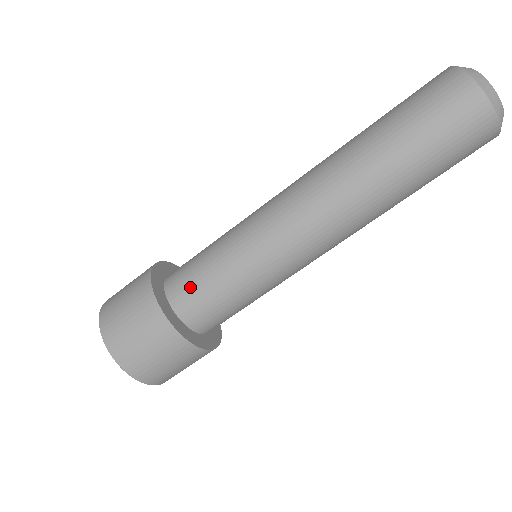
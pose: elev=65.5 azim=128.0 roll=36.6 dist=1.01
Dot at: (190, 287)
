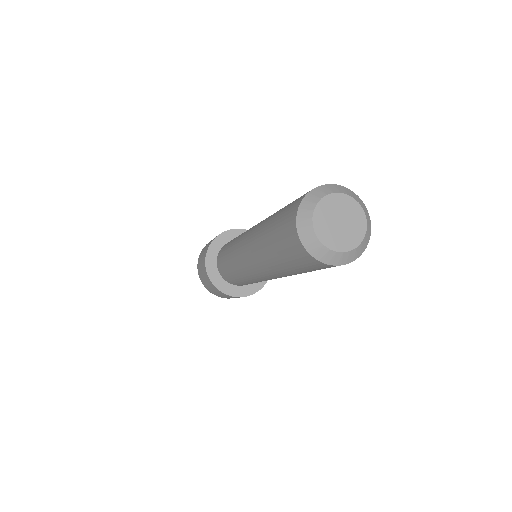
Dot at: occluded
